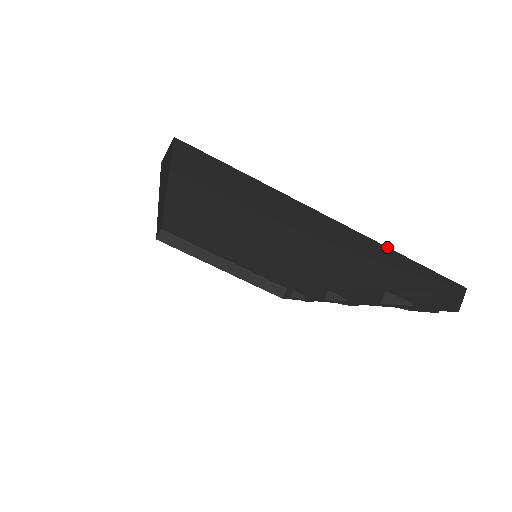
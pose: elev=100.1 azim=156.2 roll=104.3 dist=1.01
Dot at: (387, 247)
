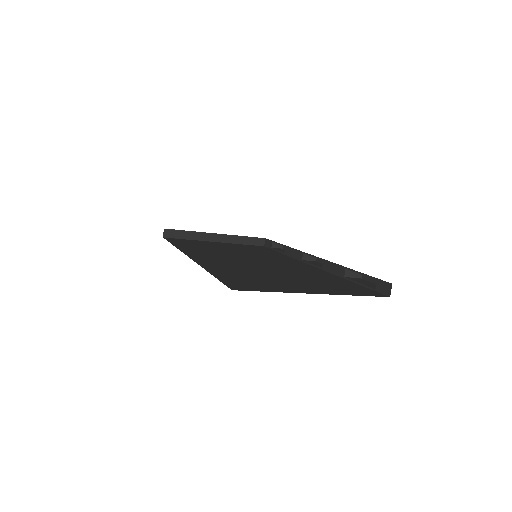
Dot at: occluded
